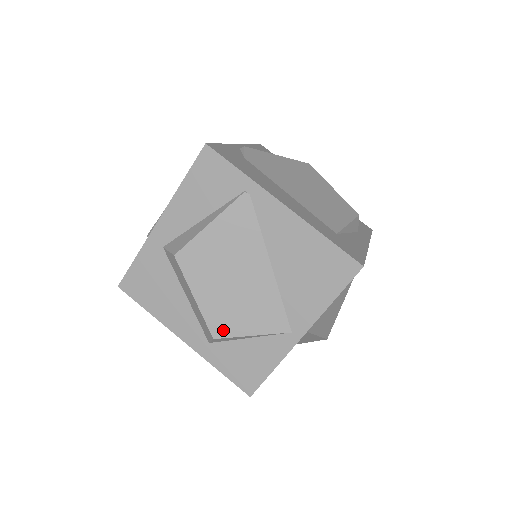
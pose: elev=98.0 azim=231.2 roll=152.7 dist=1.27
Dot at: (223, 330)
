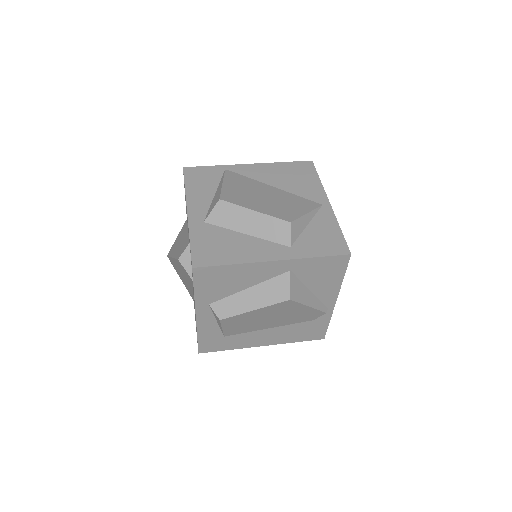
Dot at: (290, 217)
